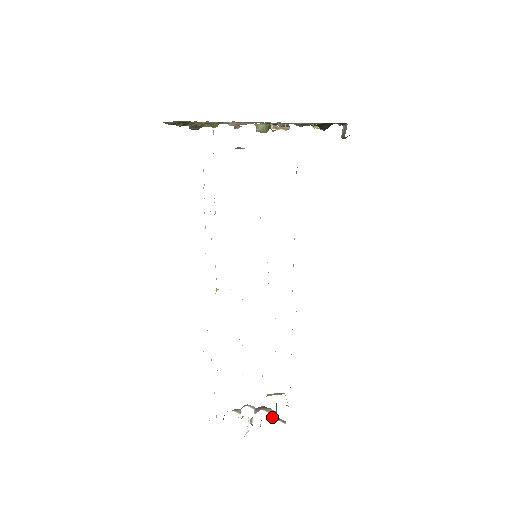
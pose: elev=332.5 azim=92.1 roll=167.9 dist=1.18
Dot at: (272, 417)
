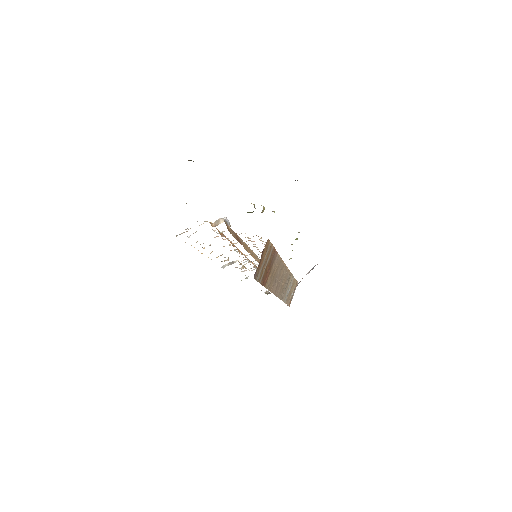
Dot at: occluded
